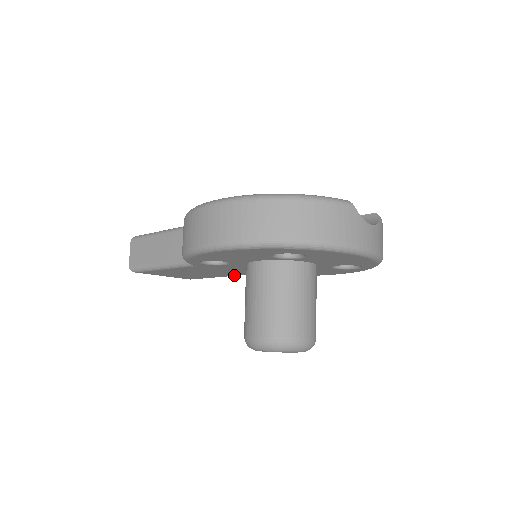
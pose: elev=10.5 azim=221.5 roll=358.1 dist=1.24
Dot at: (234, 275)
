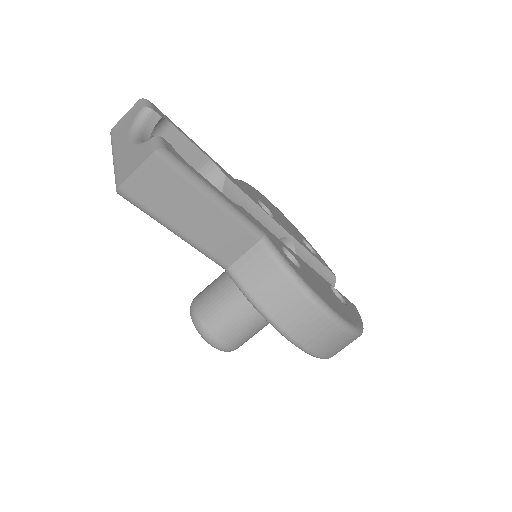
Dot at: occluded
